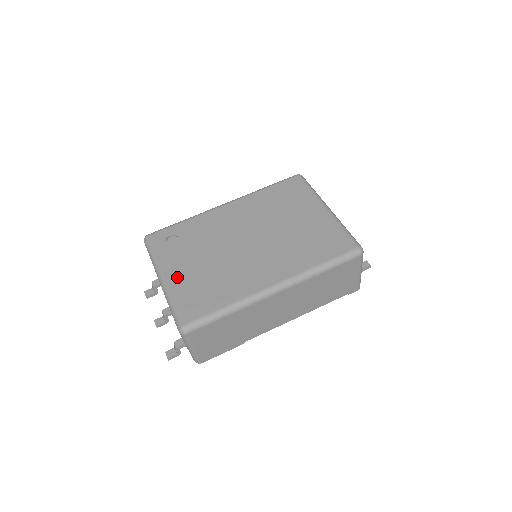
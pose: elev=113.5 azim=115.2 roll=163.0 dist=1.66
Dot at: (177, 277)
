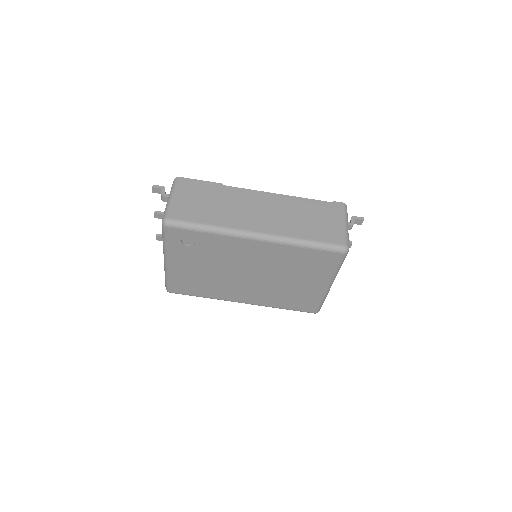
Dot at: (179, 268)
